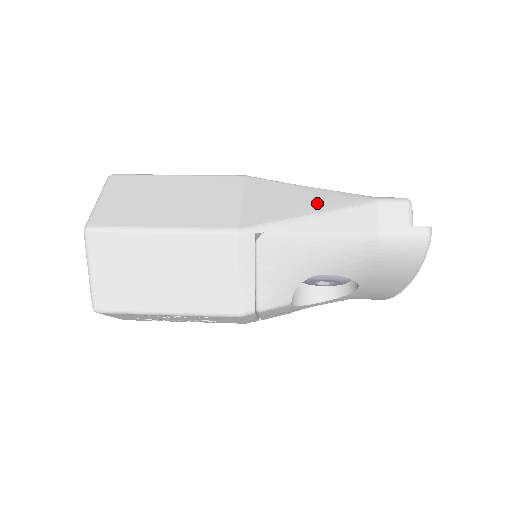
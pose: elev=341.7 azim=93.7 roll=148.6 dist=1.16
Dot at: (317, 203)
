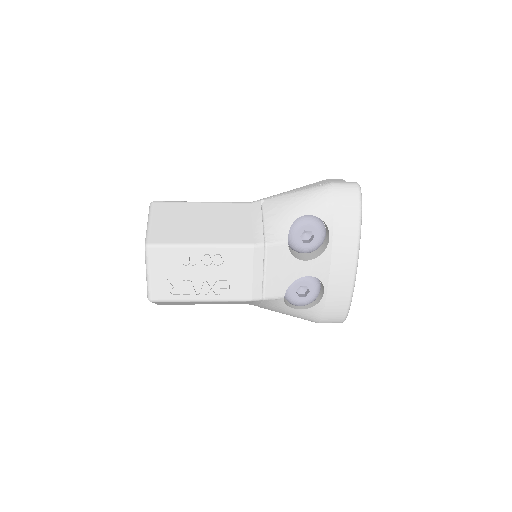
Dot at: occluded
